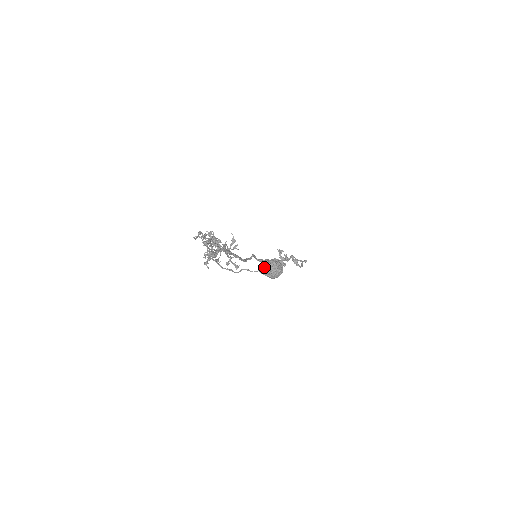
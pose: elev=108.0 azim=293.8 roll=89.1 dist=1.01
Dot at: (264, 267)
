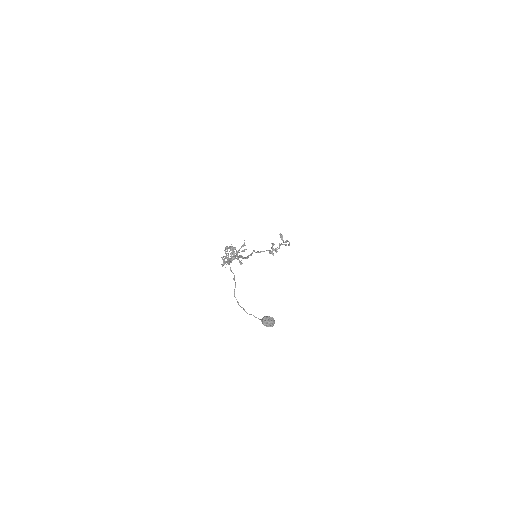
Dot at: (265, 321)
